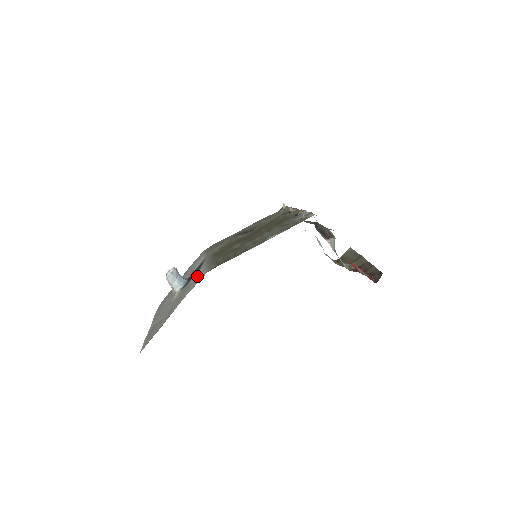
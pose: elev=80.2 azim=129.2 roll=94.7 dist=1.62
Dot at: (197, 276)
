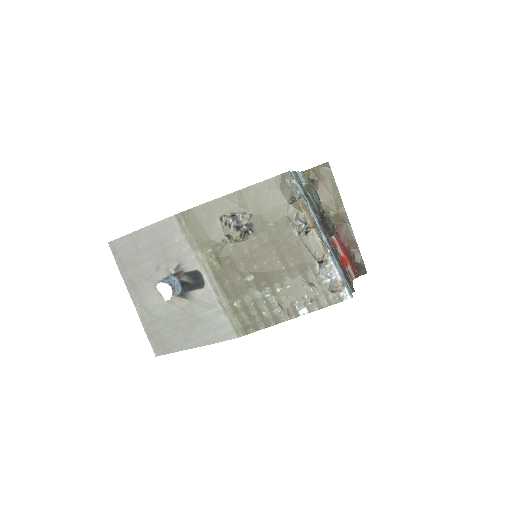
Dot at: (209, 310)
